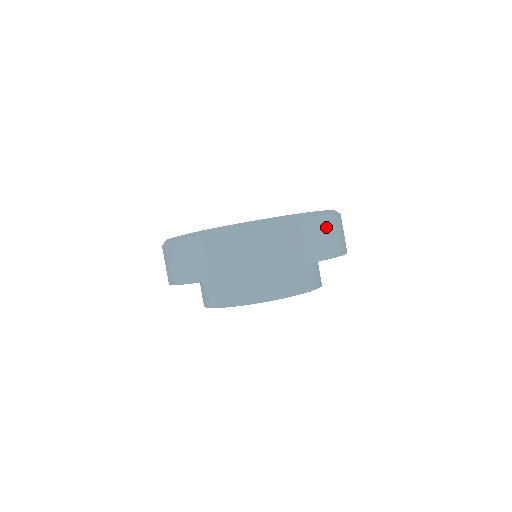
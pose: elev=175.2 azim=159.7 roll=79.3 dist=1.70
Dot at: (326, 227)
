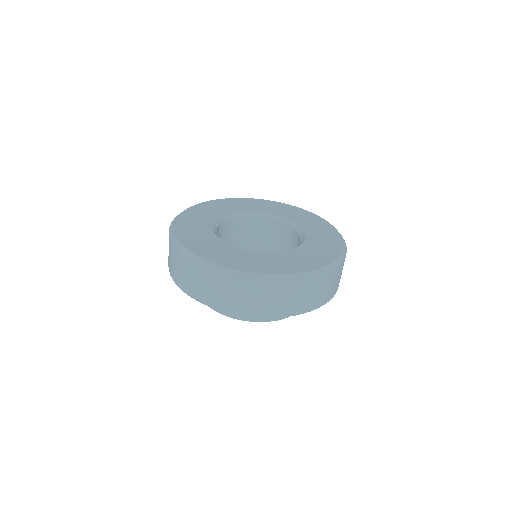
Dot at: occluded
